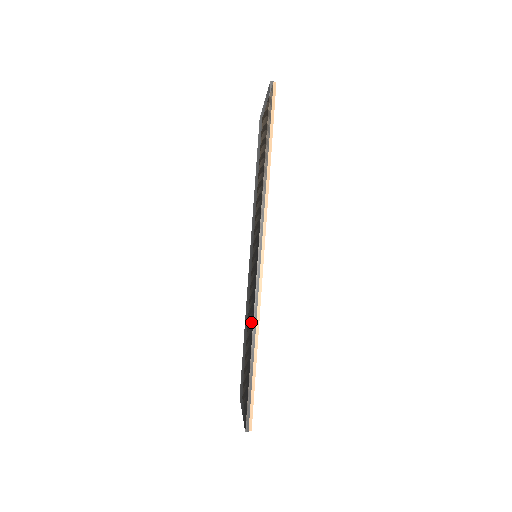
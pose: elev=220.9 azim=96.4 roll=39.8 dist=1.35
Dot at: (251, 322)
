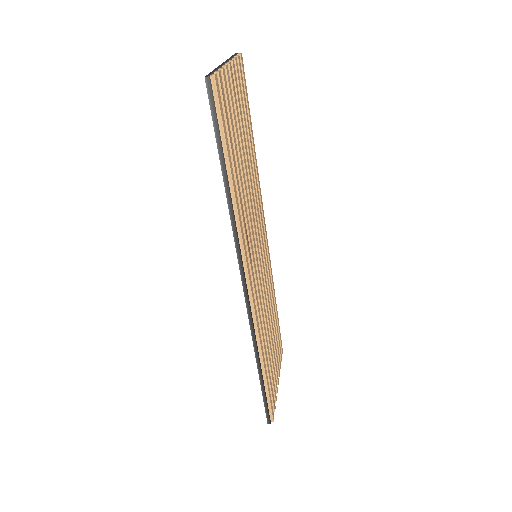
Dot at: occluded
